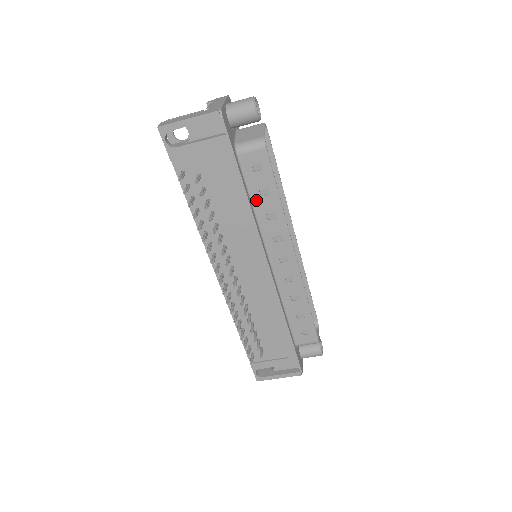
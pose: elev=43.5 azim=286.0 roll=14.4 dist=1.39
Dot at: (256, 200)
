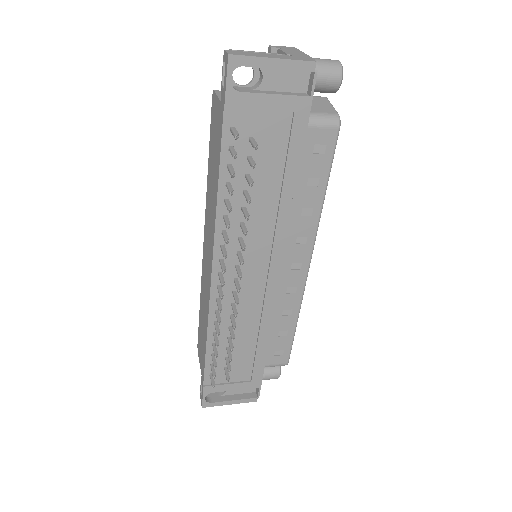
Dot at: (299, 189)
